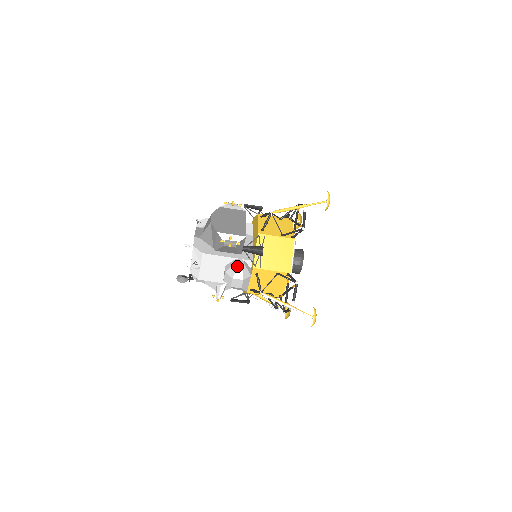
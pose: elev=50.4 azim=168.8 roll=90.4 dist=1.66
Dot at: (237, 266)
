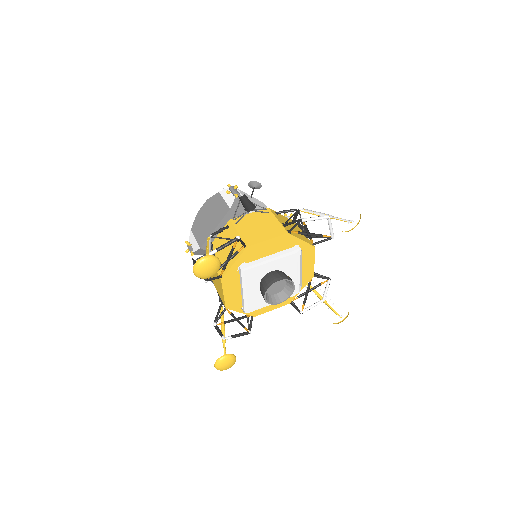
Dot at: occluded
